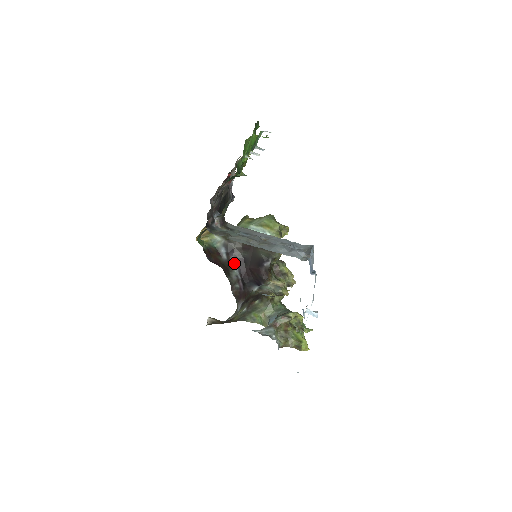
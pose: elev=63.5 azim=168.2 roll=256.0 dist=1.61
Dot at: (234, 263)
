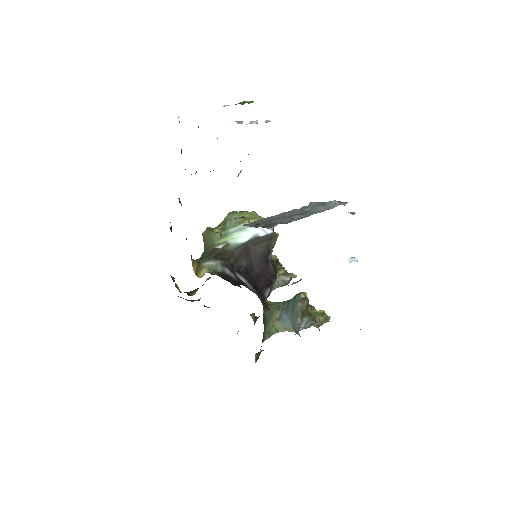
Dot at: (242, 278)
